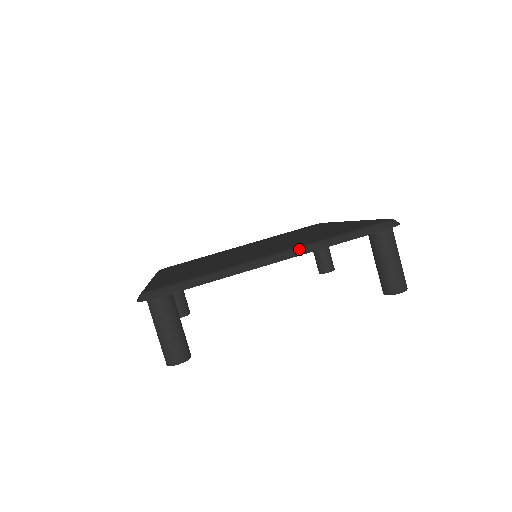
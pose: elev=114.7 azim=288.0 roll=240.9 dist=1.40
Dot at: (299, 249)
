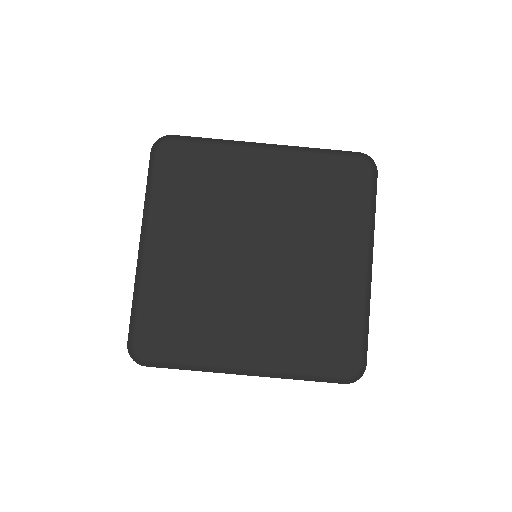
Dot at: (267, 374)
